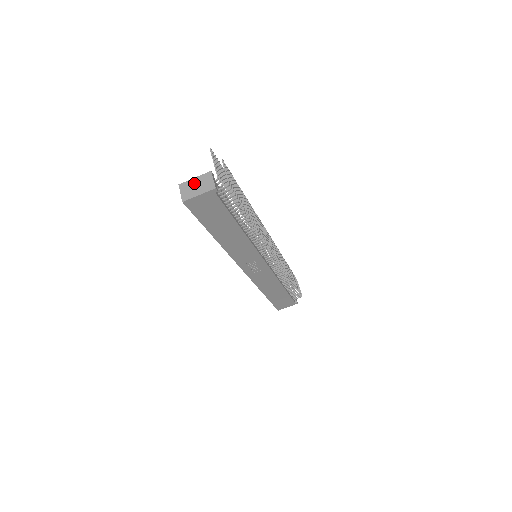
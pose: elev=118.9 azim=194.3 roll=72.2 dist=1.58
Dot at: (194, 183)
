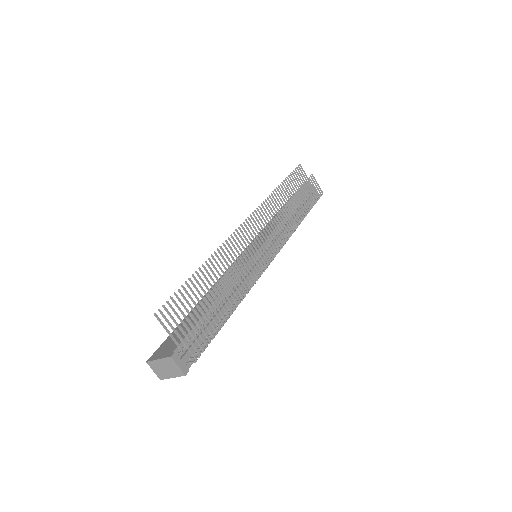
Dot at: (161, 365)
